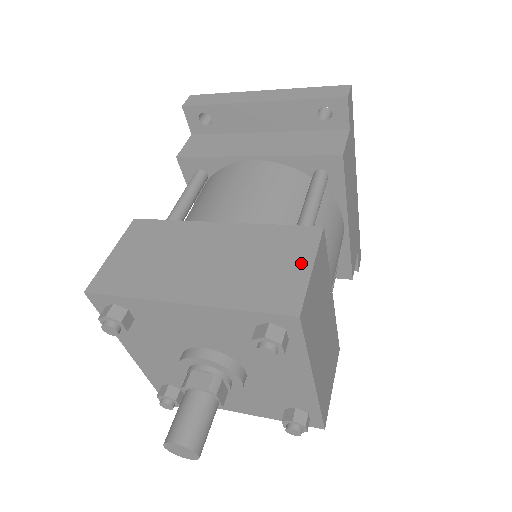
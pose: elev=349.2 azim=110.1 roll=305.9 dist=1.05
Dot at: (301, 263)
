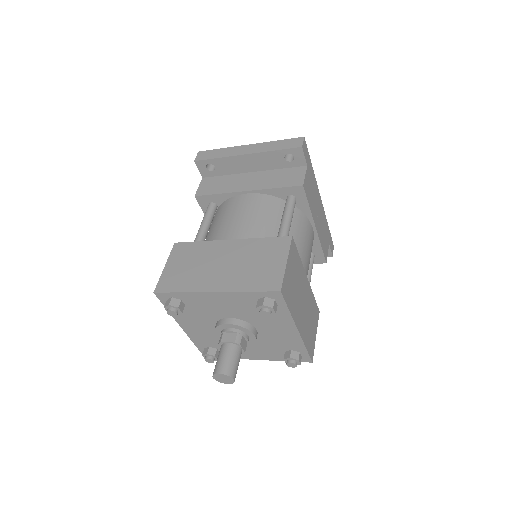
Dot at: (280, 260)
